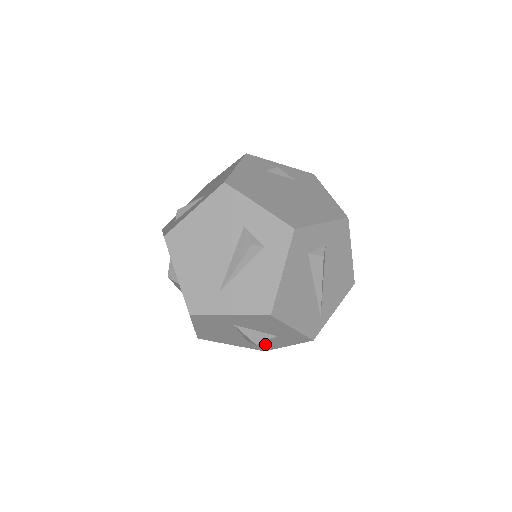
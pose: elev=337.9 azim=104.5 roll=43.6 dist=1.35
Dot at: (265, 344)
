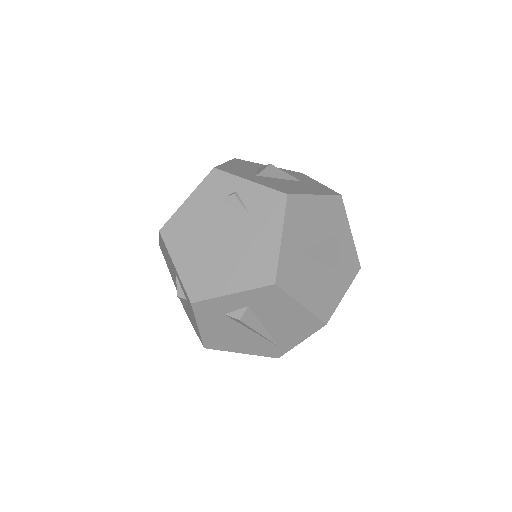
Dot at: occluded
